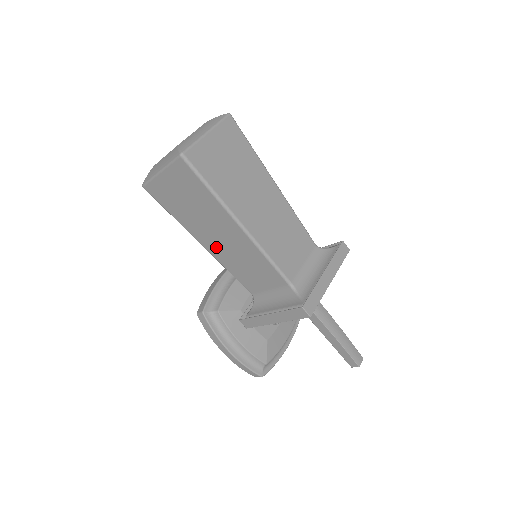
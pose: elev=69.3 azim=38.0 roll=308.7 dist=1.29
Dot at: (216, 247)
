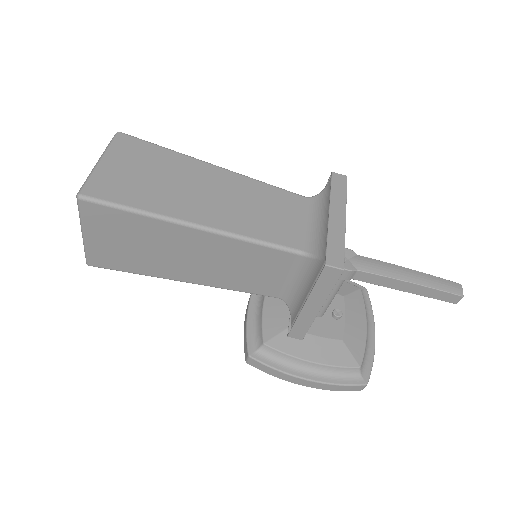
Dot at: (200, 273)
